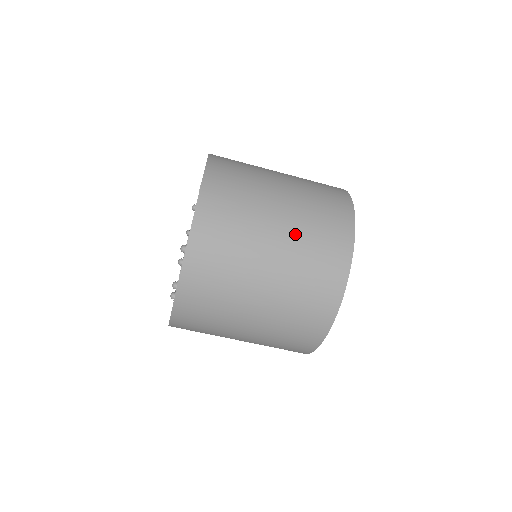
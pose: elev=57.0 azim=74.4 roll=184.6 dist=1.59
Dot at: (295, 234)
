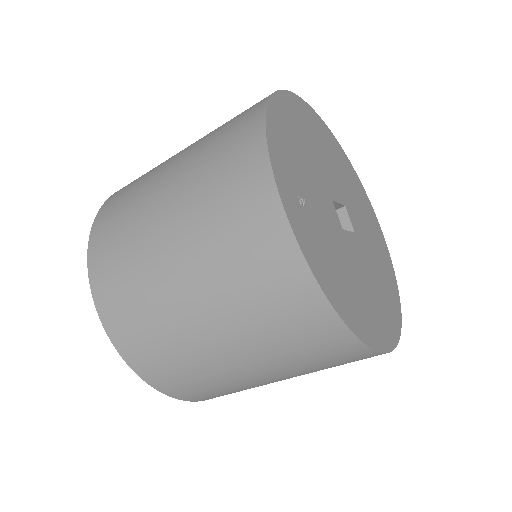
Dot at: (238, 329)
